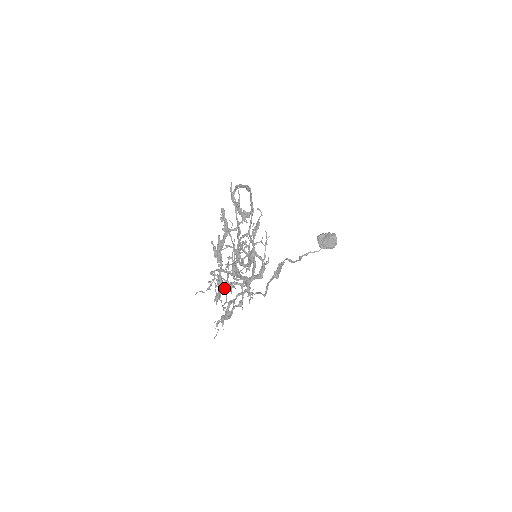
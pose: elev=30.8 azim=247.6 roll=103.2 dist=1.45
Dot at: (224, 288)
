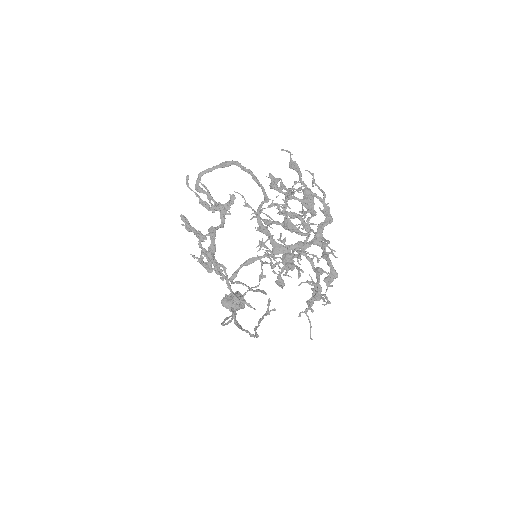
Dot at: (287, 262)
